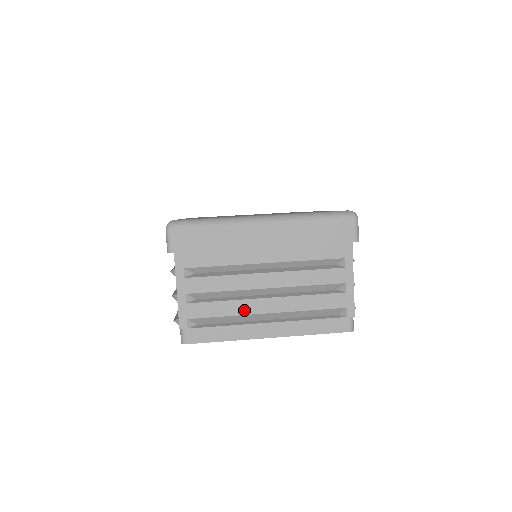
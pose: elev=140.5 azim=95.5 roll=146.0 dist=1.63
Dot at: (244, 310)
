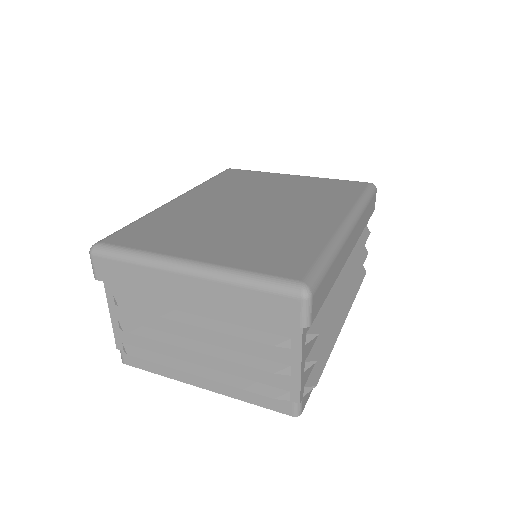
Dot at: (175, 353)
